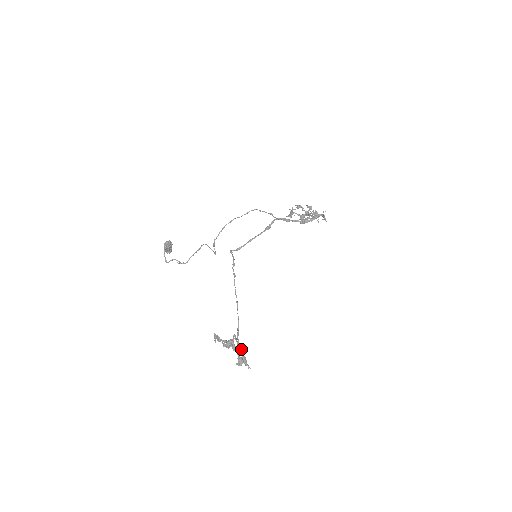
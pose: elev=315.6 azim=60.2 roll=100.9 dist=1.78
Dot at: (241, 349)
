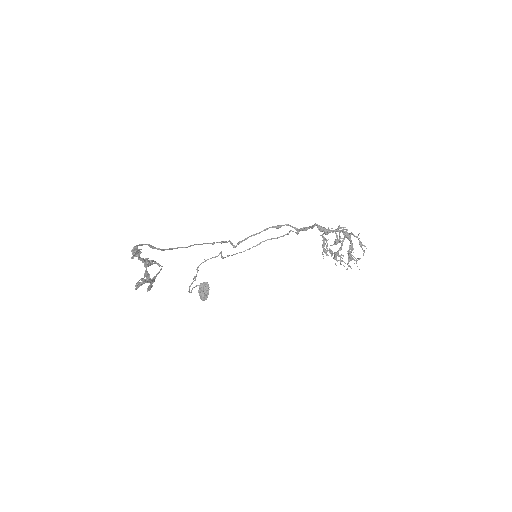
Dot at: (149, 260)
